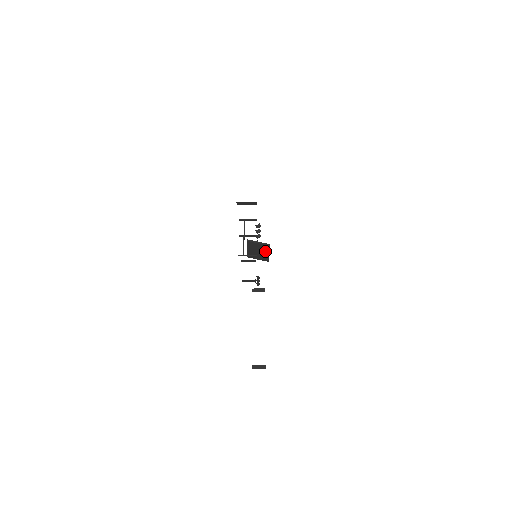
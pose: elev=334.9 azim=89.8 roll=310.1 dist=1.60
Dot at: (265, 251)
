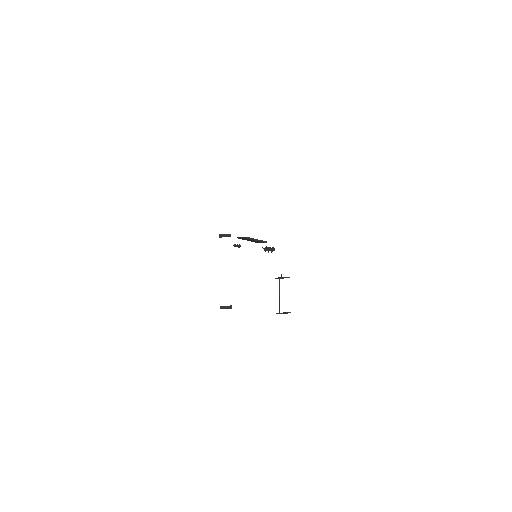
Dot at: (259, 242)
